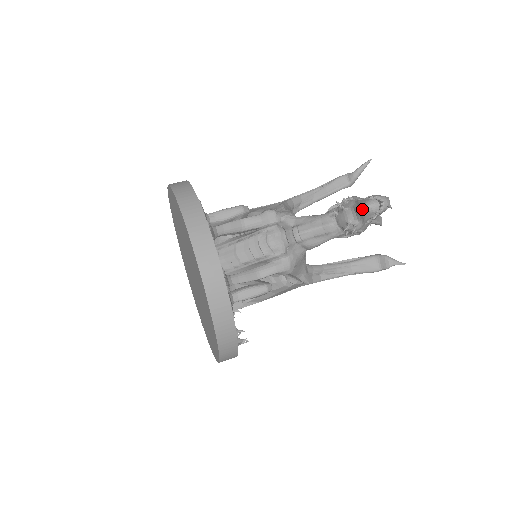
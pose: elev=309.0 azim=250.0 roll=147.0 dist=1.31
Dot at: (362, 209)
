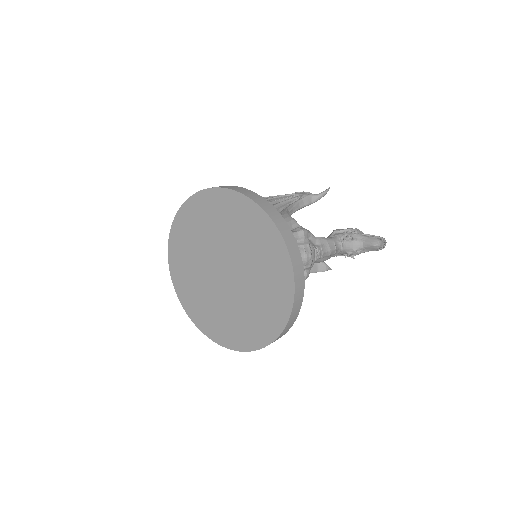
Dot at: (374, 246)
